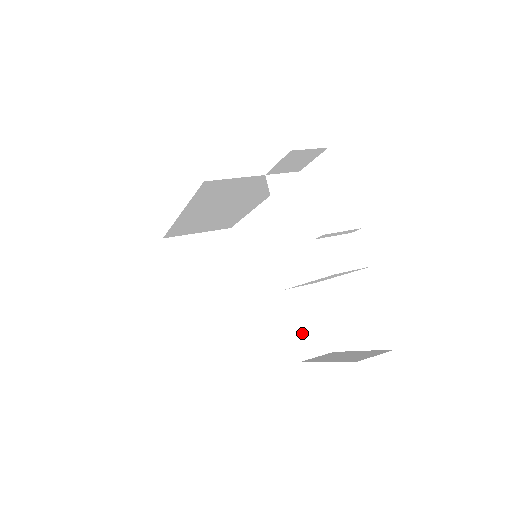
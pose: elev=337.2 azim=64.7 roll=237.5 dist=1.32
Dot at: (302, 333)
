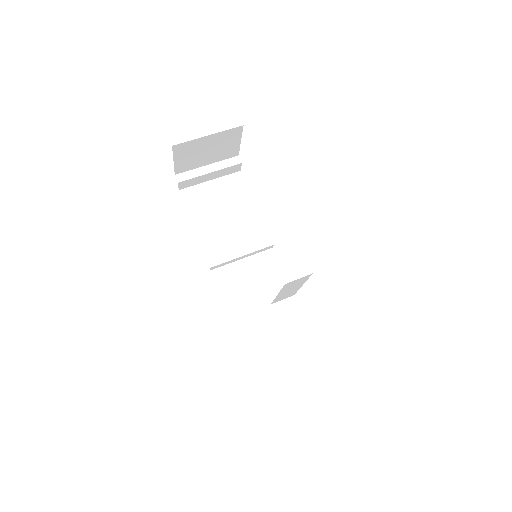
Dot at: occluded
